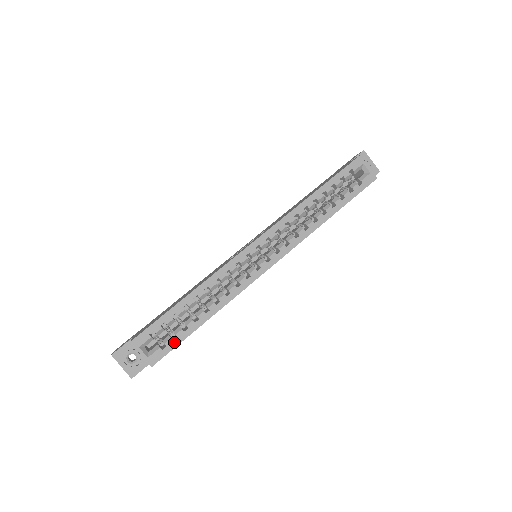
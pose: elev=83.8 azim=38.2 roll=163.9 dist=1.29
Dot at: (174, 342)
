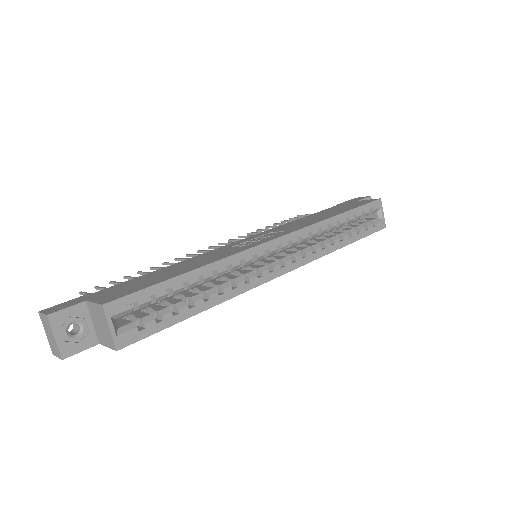
Dot at: (156, 326)
